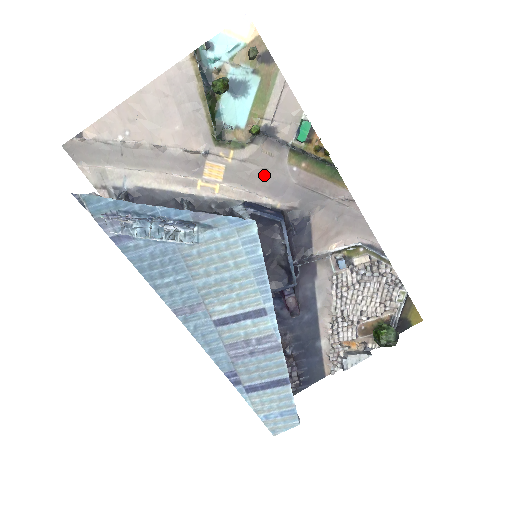
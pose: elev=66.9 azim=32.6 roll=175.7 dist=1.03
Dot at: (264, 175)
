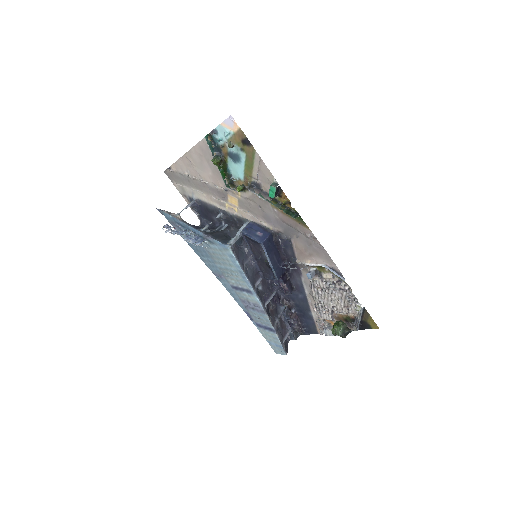
Dot at: (259, 209)
